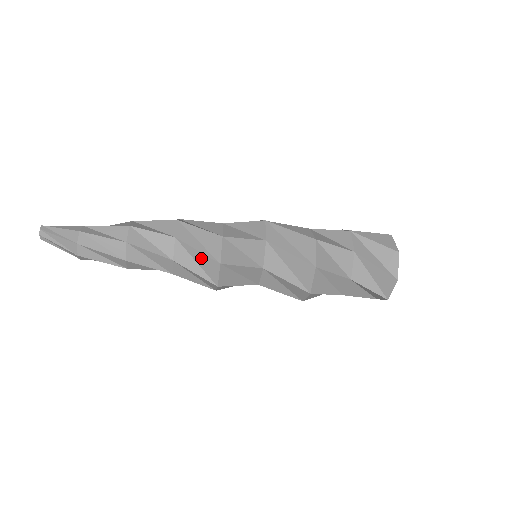
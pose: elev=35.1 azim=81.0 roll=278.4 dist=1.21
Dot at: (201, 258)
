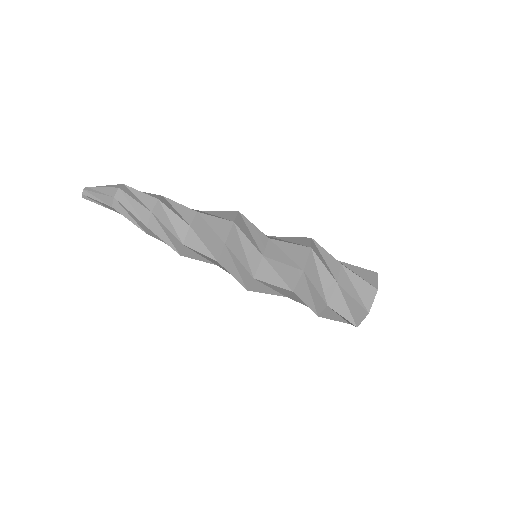
Dot at: (216, 222)
